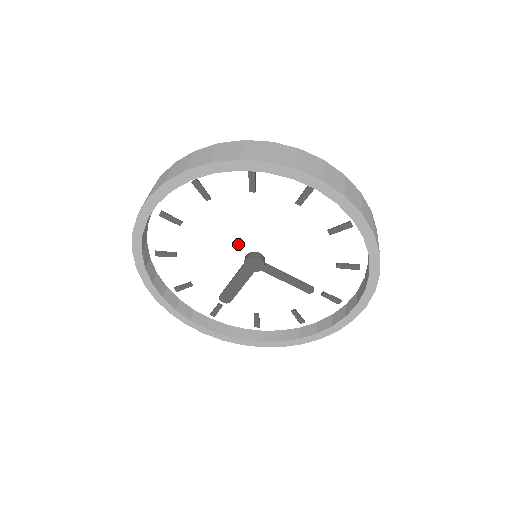
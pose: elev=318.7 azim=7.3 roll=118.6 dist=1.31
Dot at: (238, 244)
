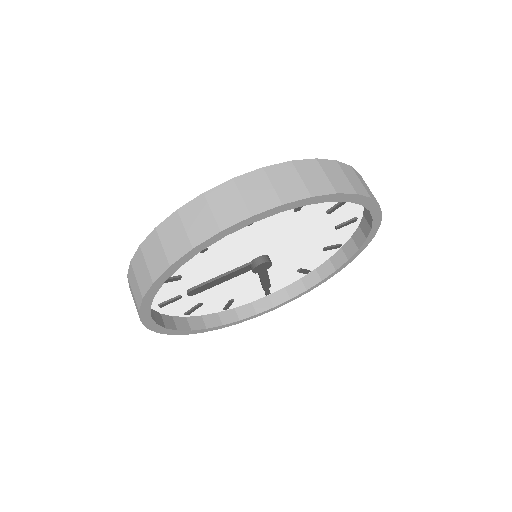
Dot at: (264, 248)
